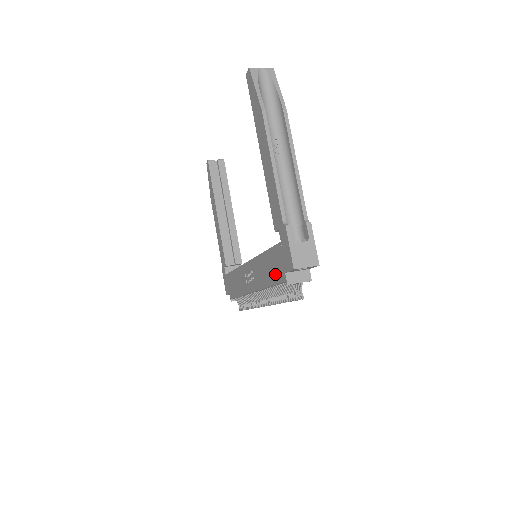
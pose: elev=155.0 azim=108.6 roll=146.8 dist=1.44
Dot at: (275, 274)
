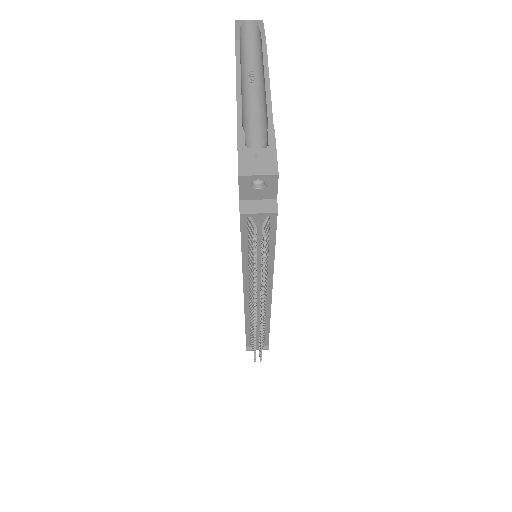
Dot at: occluded
